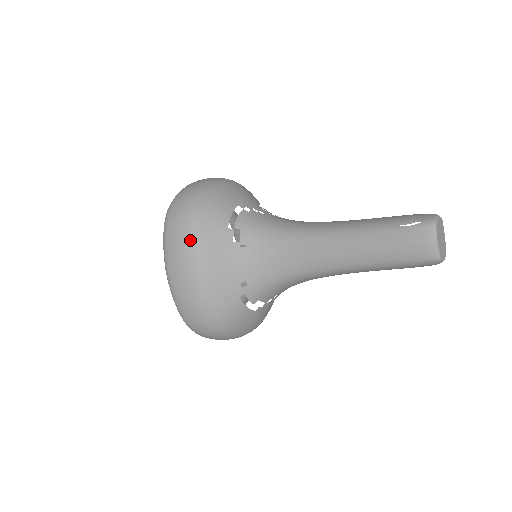
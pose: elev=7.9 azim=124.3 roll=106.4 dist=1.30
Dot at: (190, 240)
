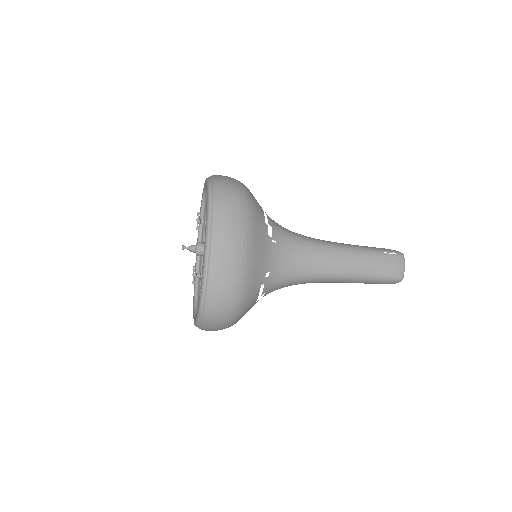
Dot at: (244, 222)
